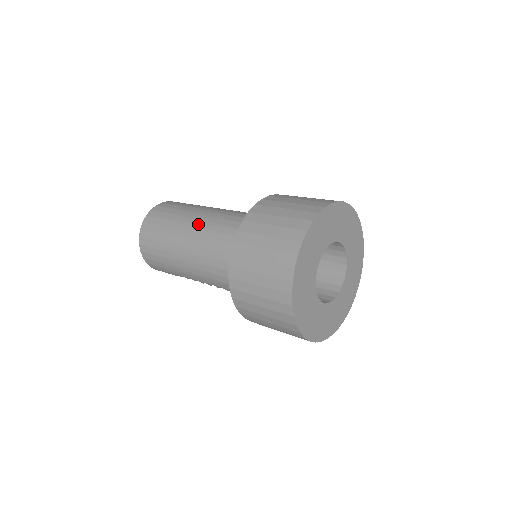
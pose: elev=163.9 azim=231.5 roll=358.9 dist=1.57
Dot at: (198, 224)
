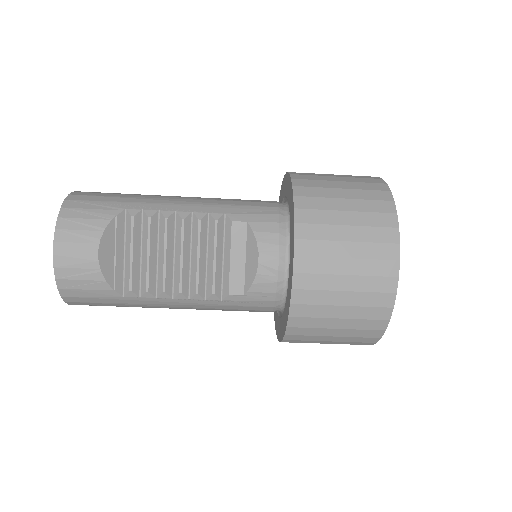
Dot at: occluded
